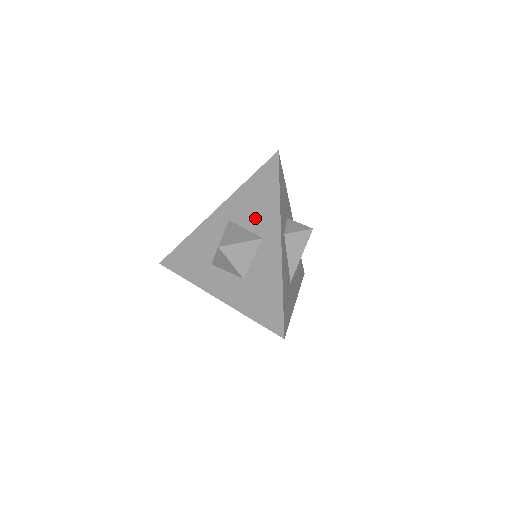
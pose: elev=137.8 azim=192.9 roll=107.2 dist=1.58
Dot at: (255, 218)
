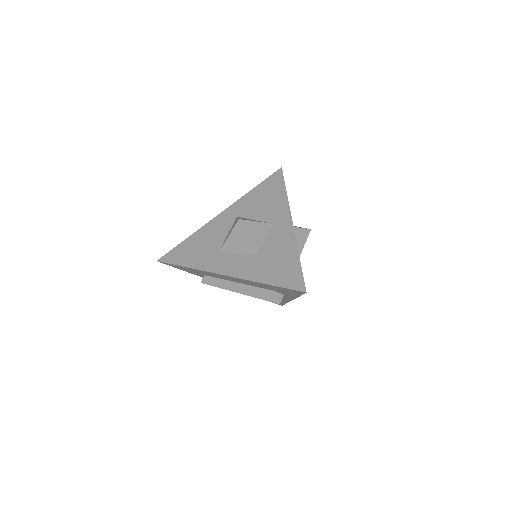
Dot at: (264, 211)
